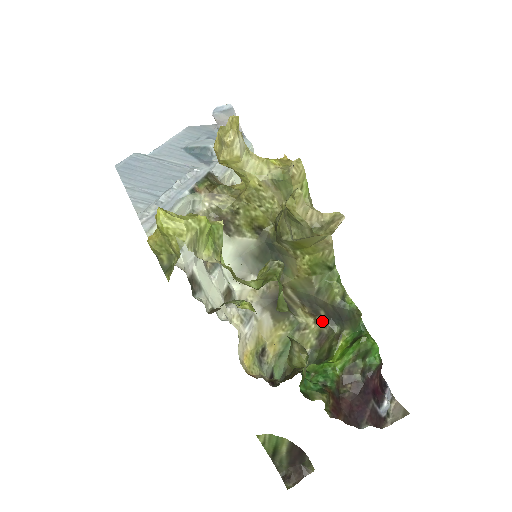
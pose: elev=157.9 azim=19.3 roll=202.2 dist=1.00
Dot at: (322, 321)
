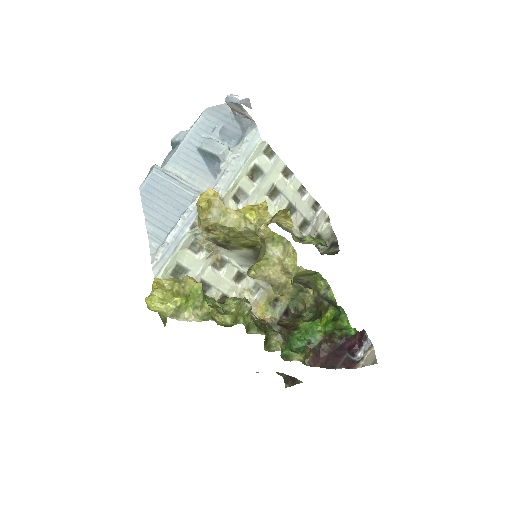
Dot at: (316, 294)
